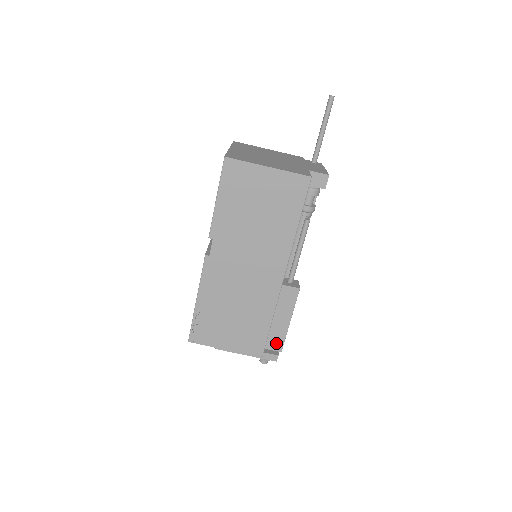
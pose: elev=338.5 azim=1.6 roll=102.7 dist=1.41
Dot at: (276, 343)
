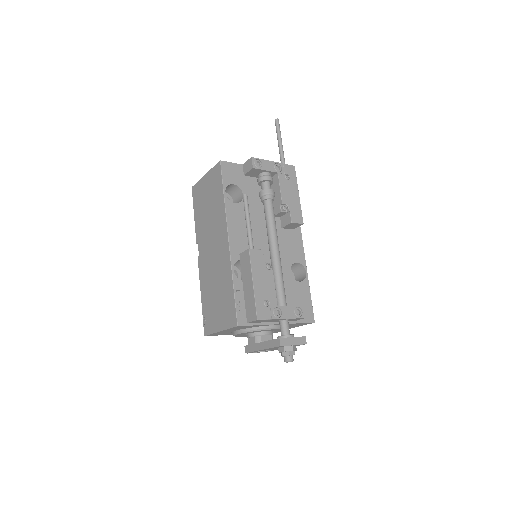
Dot at: (252, 312)
